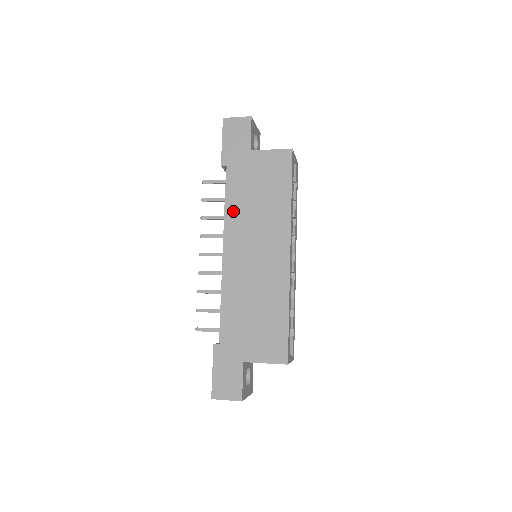
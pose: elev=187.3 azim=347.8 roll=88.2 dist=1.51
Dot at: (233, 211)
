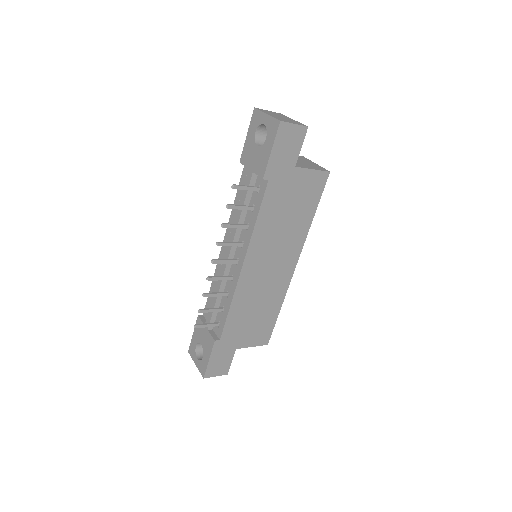
Dot at: (262, 228)
